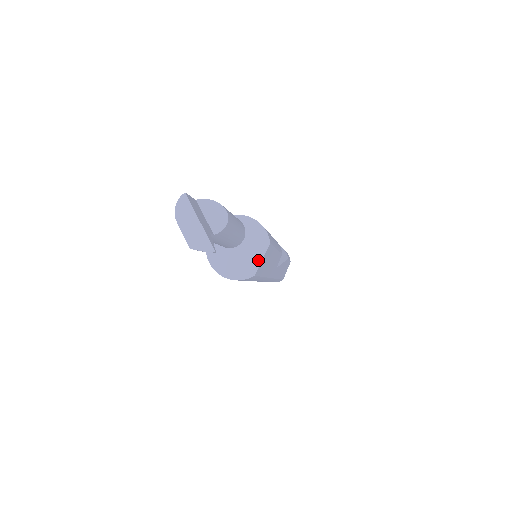
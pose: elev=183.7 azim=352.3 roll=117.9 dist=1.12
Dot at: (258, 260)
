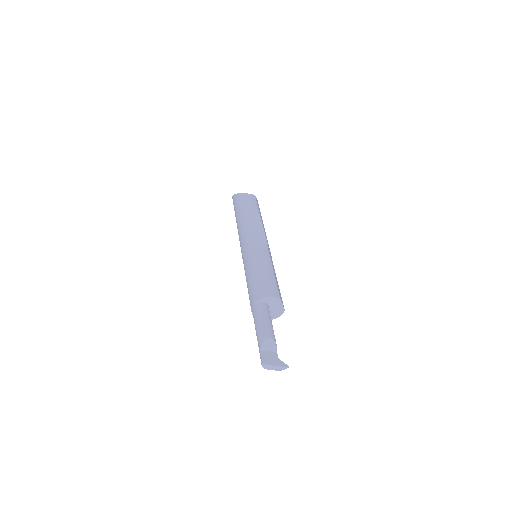
Dot at: (281, 306)
